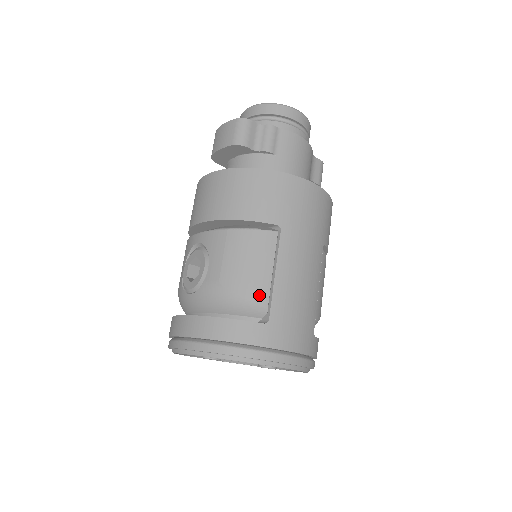
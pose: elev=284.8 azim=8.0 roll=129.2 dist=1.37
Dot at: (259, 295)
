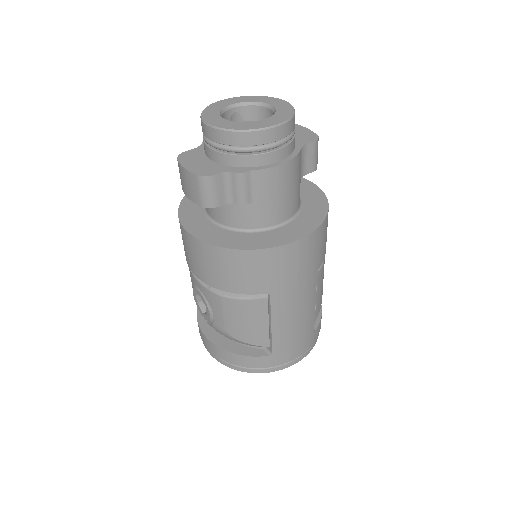
Dot at: (261, 341)
